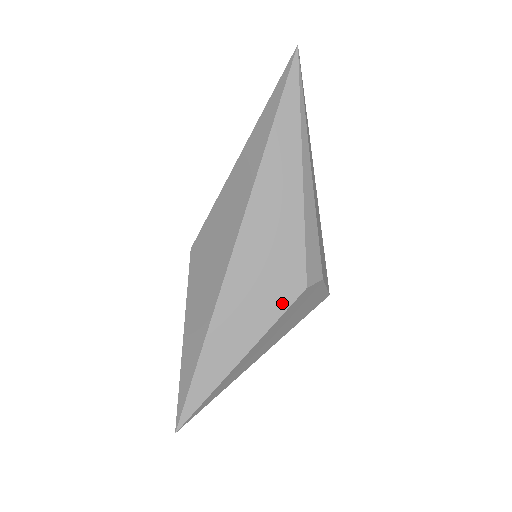
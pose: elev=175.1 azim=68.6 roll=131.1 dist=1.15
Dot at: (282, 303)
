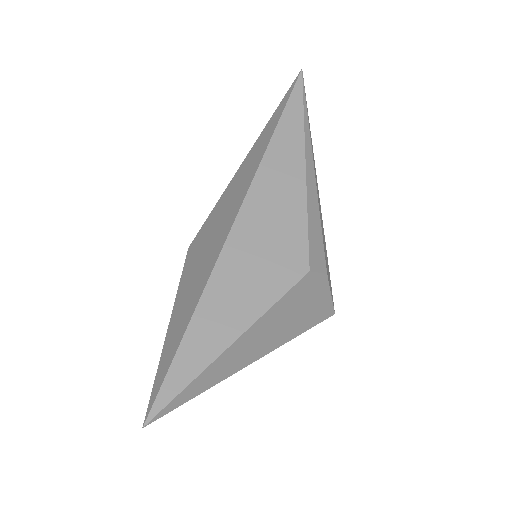
Dot at: (282, 284)
